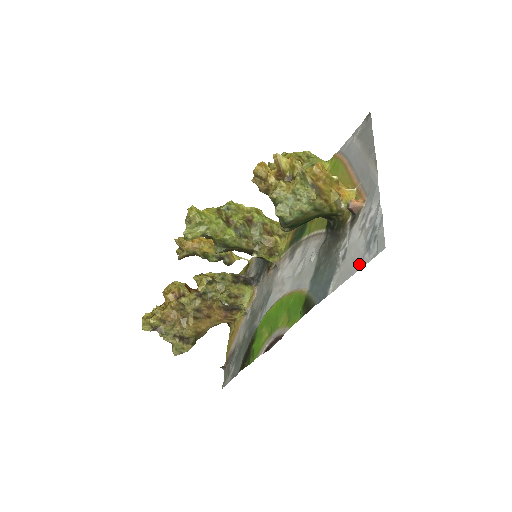
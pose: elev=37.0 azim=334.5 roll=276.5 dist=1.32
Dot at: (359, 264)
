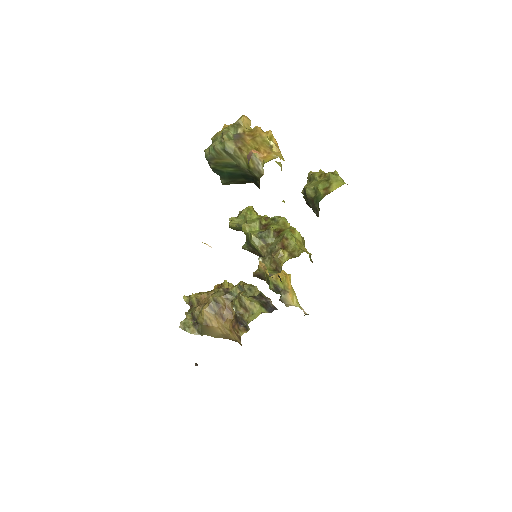
Dot at: occluded
